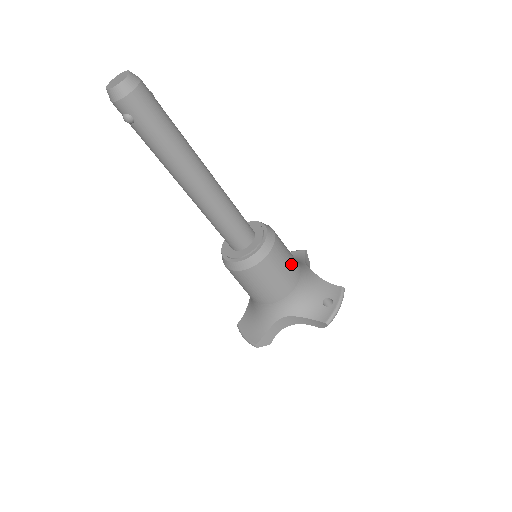
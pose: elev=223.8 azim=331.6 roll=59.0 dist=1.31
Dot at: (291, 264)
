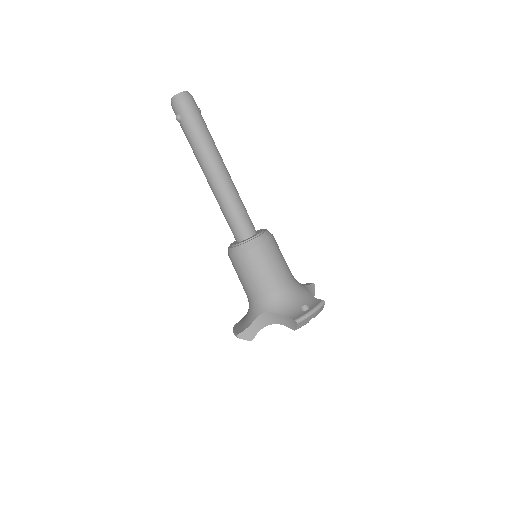
Dot at: (281, 267)
